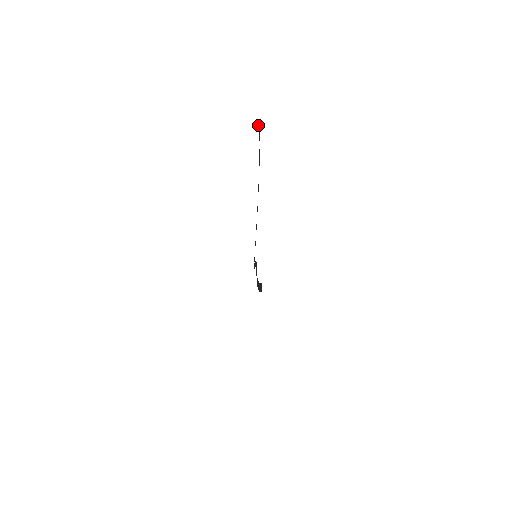
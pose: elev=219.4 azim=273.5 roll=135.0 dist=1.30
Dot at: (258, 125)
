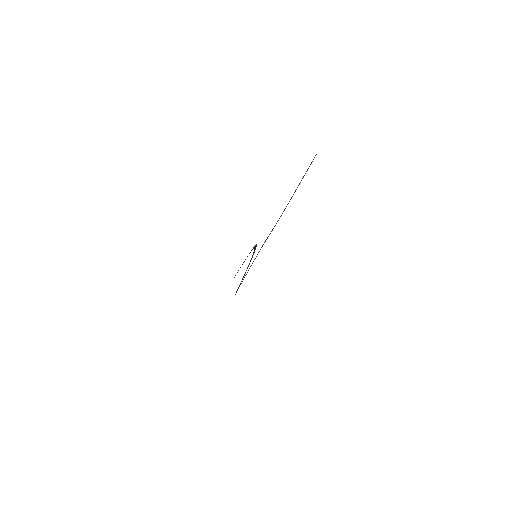
Dot at: occluded
